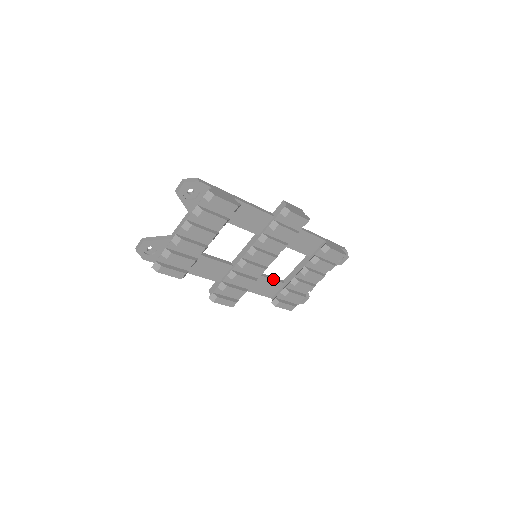
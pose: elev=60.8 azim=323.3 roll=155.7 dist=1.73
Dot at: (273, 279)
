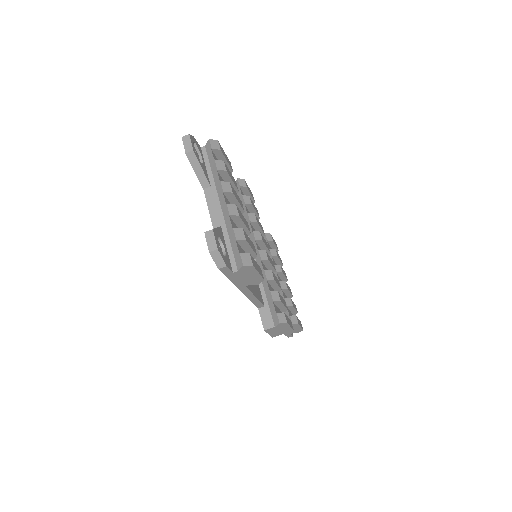
Dot at: occluded
